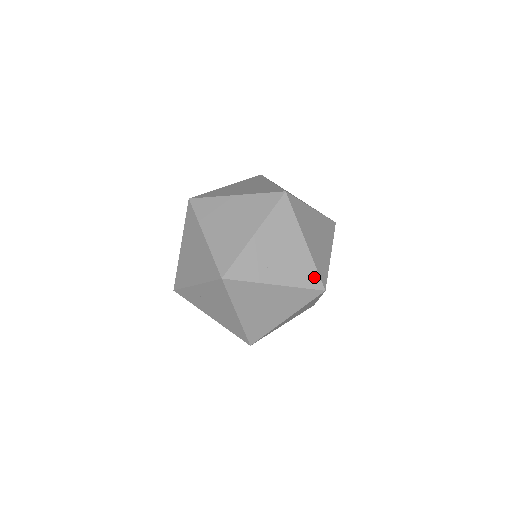
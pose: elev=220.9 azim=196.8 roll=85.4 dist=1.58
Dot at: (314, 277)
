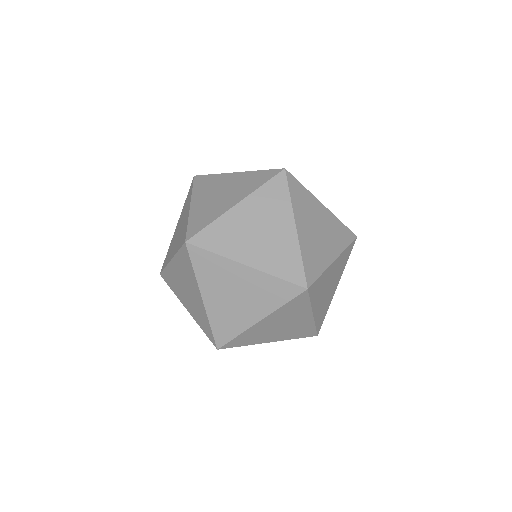
Dot at: (285, 287)
